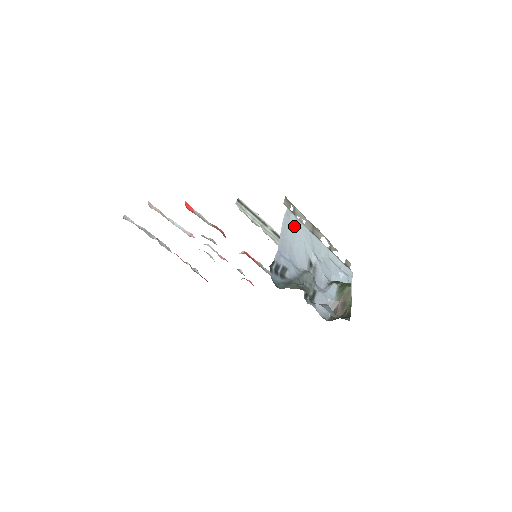
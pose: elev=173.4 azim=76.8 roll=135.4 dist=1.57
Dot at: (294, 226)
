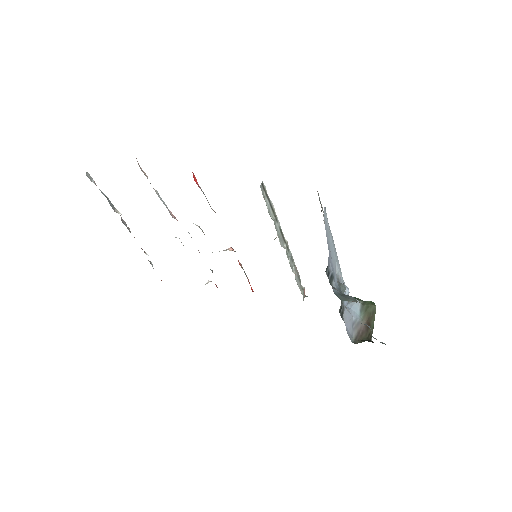
Dot at: (327, 227)
